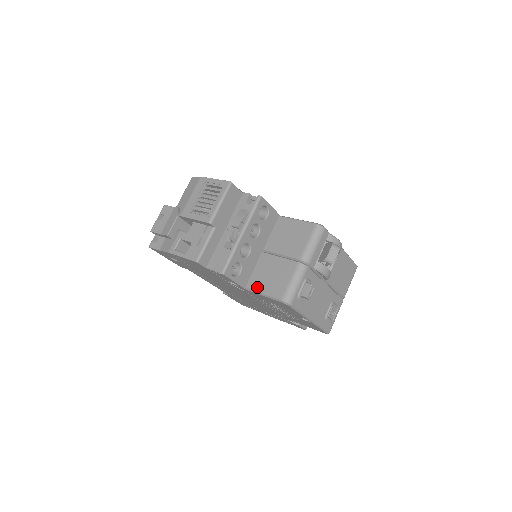
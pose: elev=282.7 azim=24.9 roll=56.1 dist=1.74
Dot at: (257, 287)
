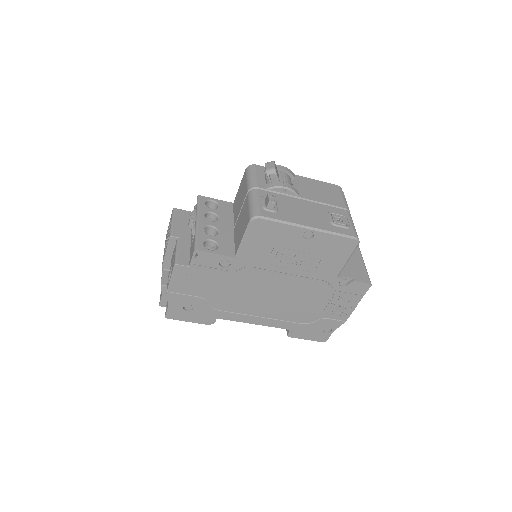
Dot at: (238, 243)
